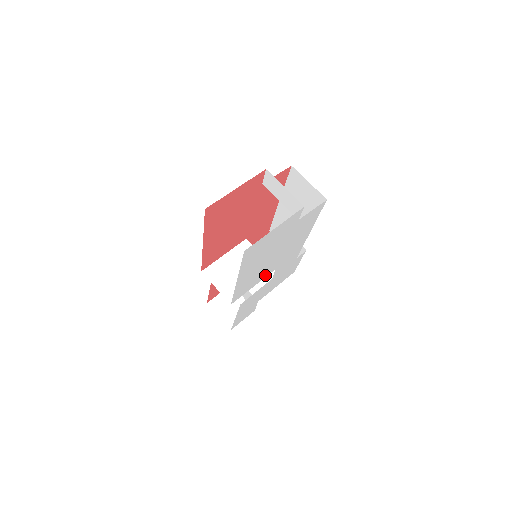
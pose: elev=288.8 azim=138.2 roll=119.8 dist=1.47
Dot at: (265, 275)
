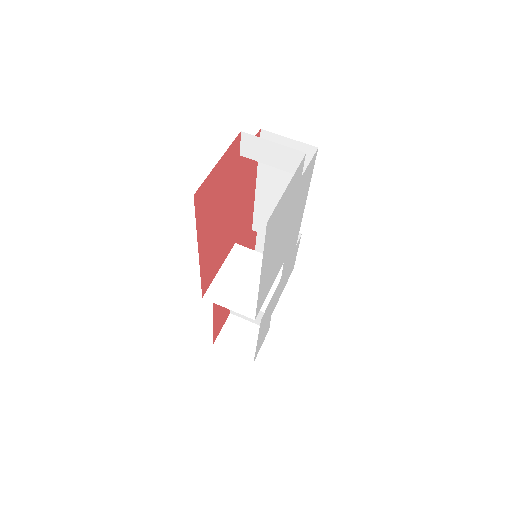
Dot at: (277, 271)
